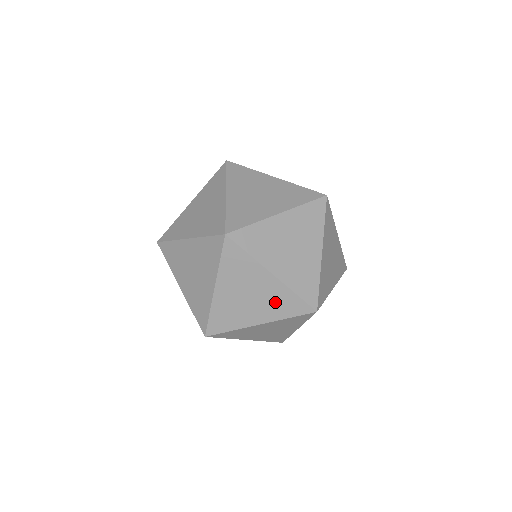
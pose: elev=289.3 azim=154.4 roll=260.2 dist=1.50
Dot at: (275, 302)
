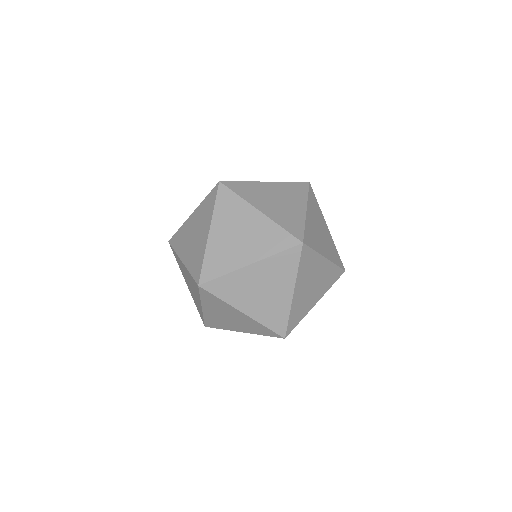
Dot at: (326, 279)
